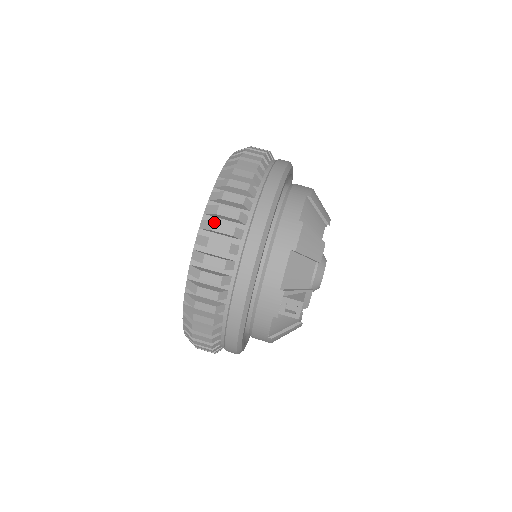
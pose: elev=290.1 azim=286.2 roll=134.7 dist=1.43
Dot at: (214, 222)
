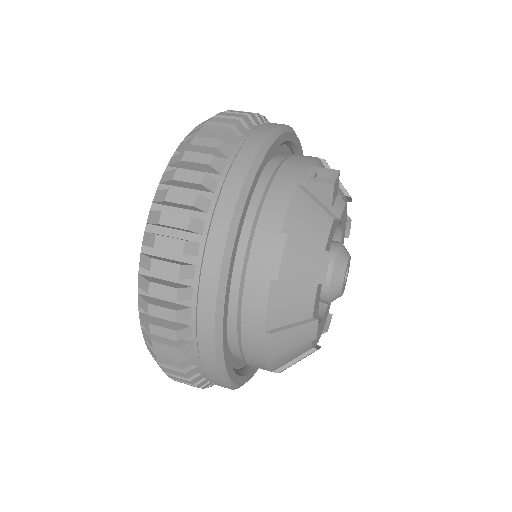
Dot at: occluded
